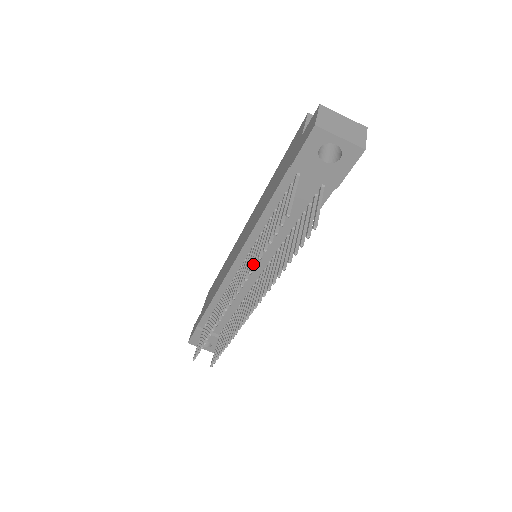
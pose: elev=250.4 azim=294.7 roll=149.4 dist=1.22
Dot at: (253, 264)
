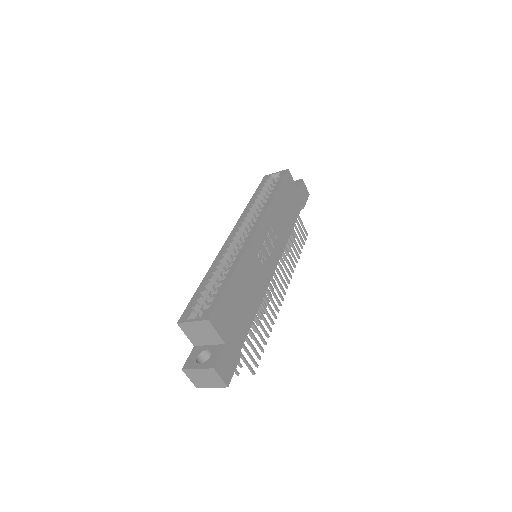
Dot at: (254, 331)
